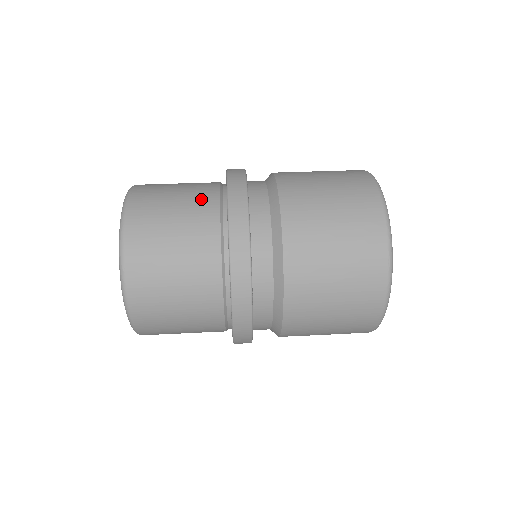
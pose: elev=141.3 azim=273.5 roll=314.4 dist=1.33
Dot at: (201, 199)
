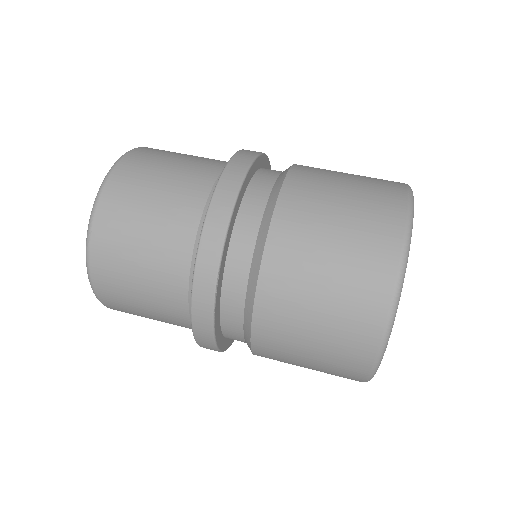
Dot at: (197, 174)
